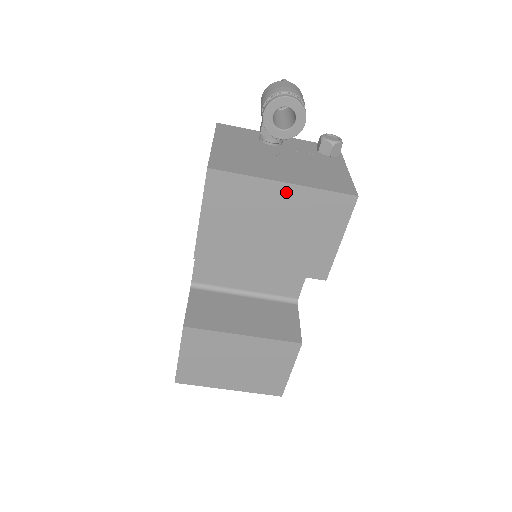
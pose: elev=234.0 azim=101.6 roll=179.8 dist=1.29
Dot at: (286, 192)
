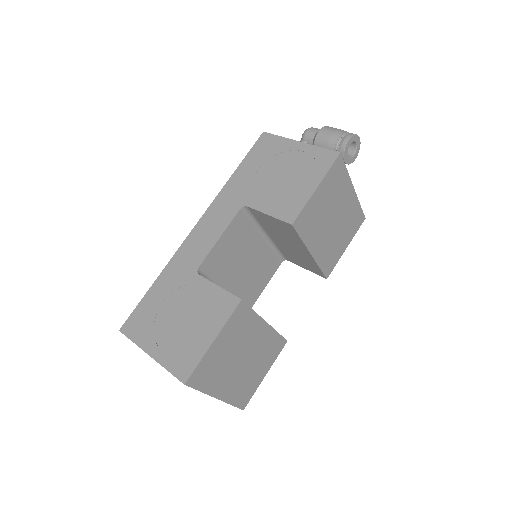
Dot at: (351, 196)
